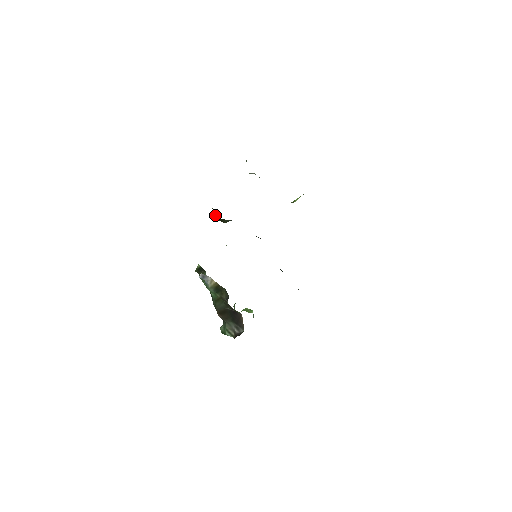
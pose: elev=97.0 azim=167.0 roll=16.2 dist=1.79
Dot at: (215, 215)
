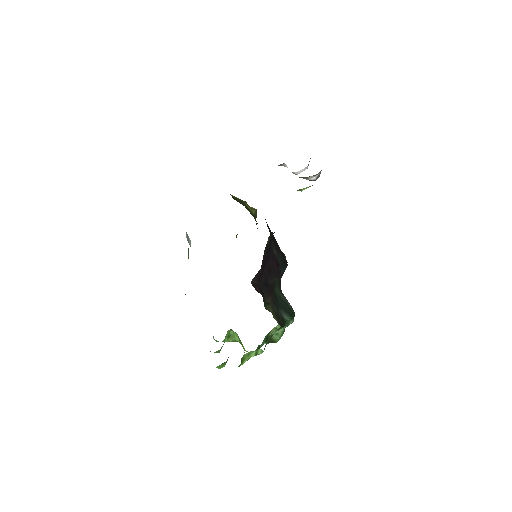
Dot at: (239, 199)
